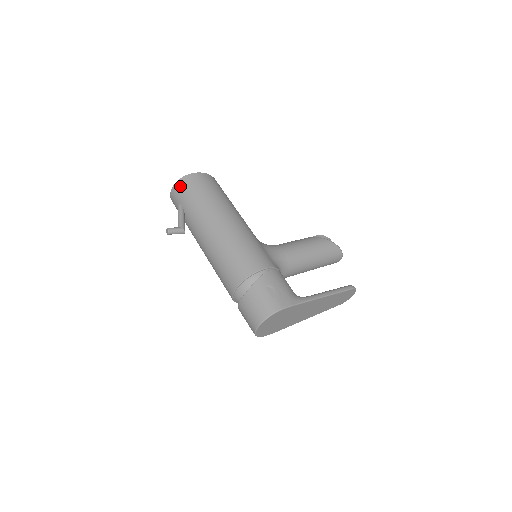
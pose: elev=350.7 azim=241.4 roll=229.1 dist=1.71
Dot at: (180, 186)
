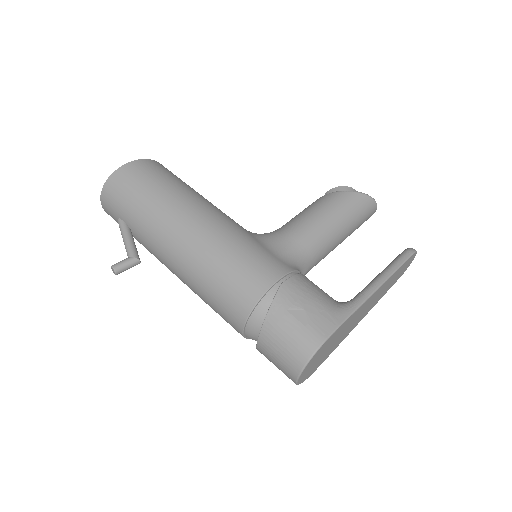
Dot at: (109, 193)
